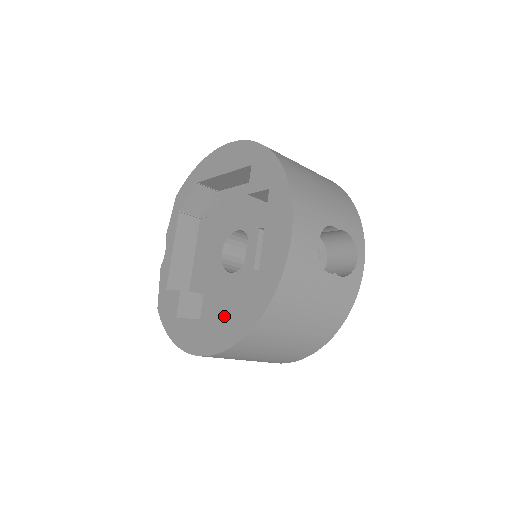
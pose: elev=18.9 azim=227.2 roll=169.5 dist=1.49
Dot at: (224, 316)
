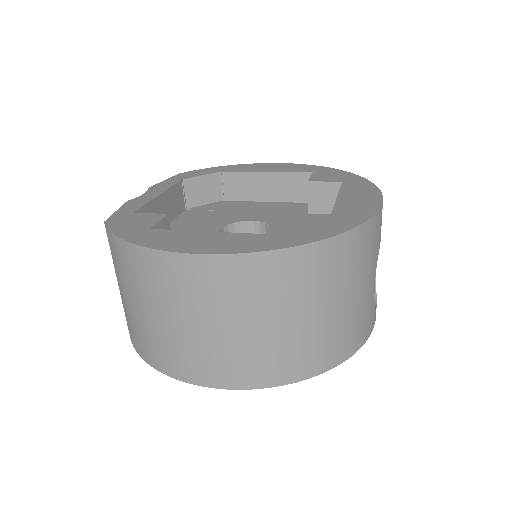
Dot at: occluded
